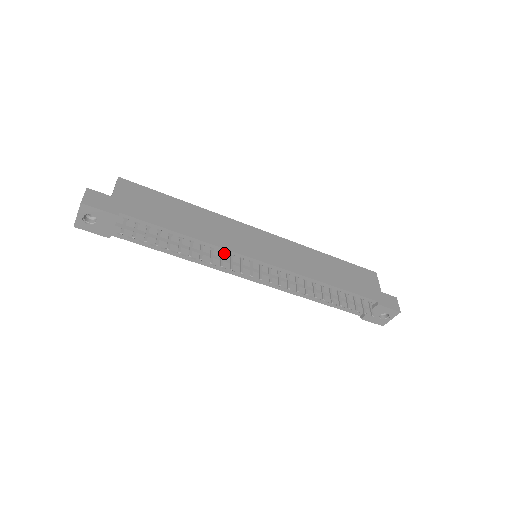
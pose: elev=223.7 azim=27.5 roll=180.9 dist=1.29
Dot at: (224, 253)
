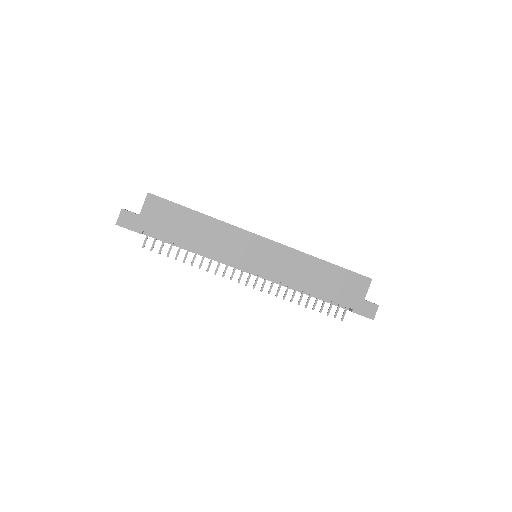
Dot at: (222, 260)
